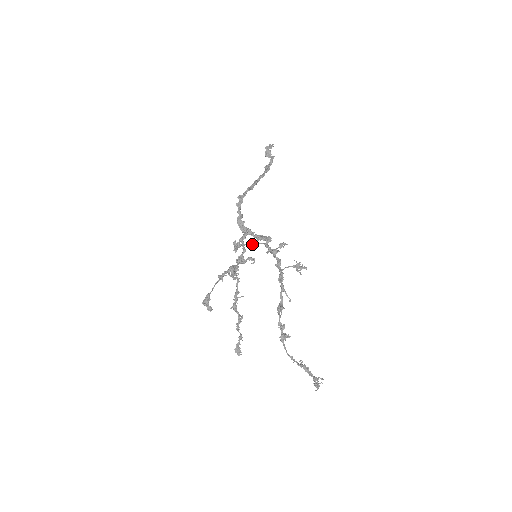
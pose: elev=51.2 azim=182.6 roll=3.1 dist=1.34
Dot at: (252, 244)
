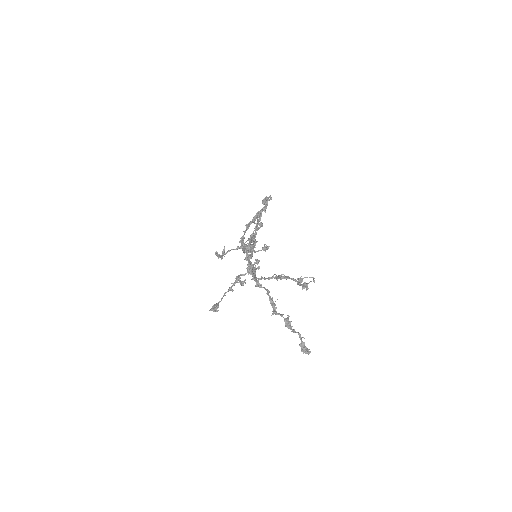
Dot at: (239, 247)
